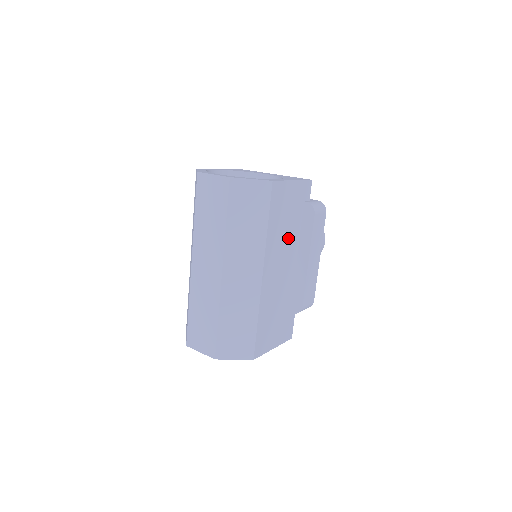
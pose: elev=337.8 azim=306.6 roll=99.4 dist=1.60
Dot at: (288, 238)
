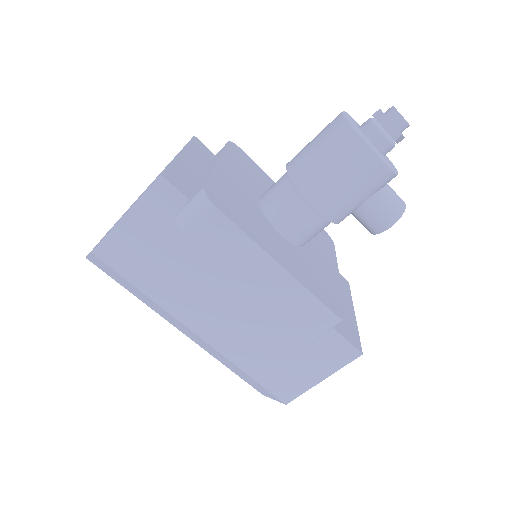
Dot at: (199, 272)
